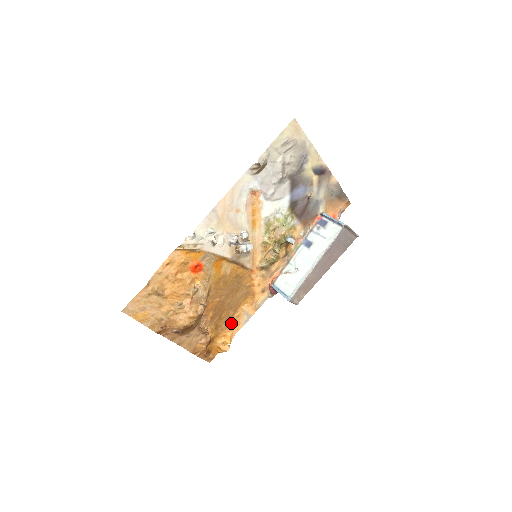
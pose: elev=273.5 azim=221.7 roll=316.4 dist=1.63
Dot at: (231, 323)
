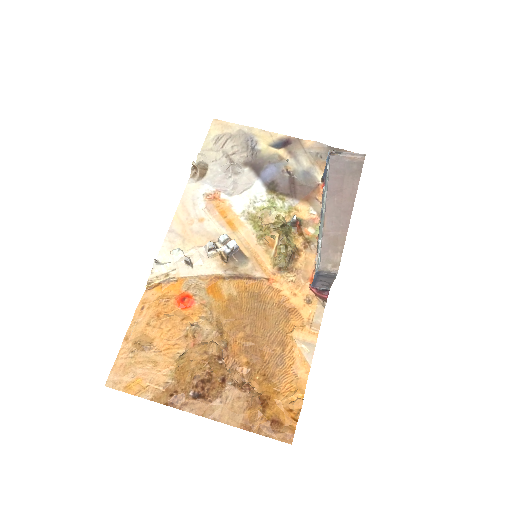
Dot at: (288, 366)
